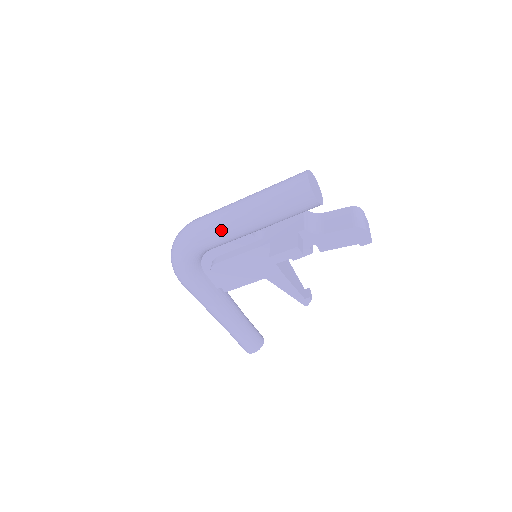
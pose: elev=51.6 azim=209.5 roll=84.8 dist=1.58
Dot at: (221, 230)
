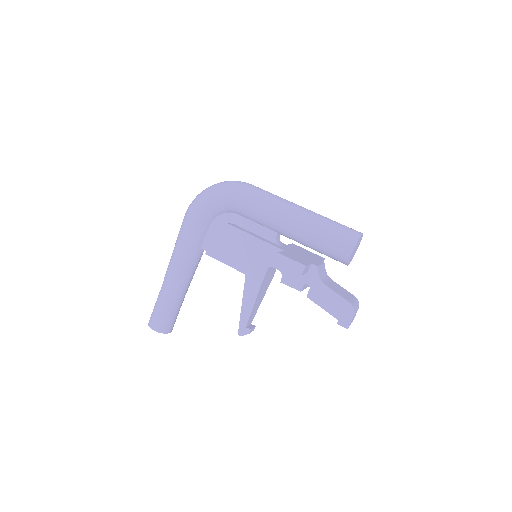
Dot at: (266, 205)
